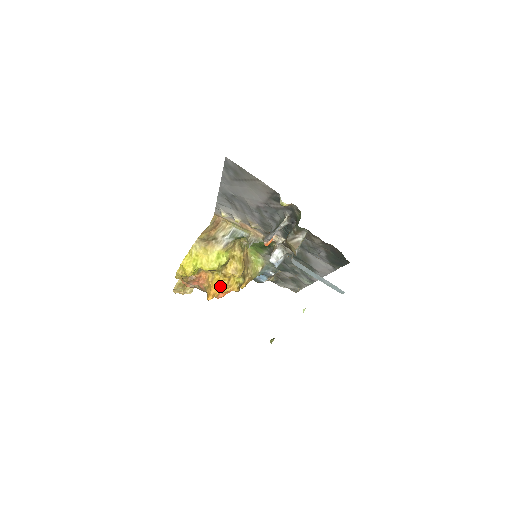
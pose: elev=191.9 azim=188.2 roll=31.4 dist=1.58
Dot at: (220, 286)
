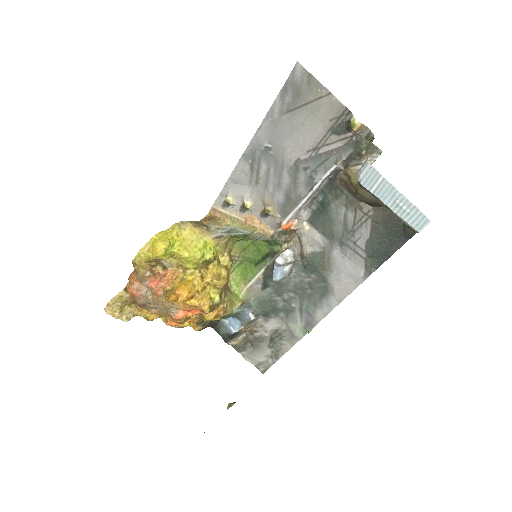
Dot at: (191, 289)
